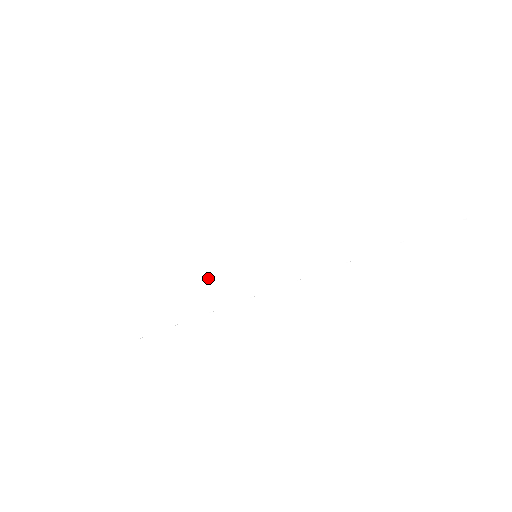
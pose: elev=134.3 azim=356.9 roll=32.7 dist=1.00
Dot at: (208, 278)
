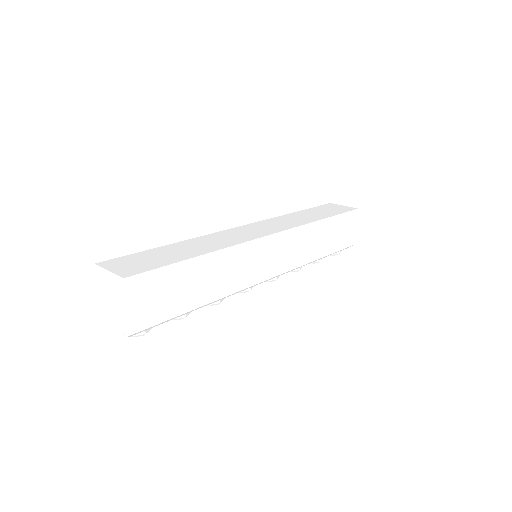
Dot at: (250, 254)
